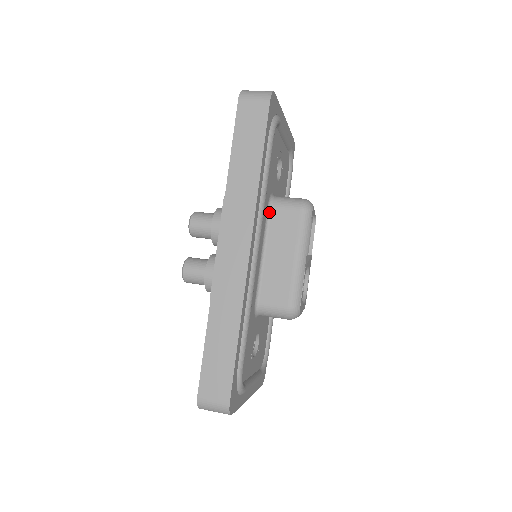
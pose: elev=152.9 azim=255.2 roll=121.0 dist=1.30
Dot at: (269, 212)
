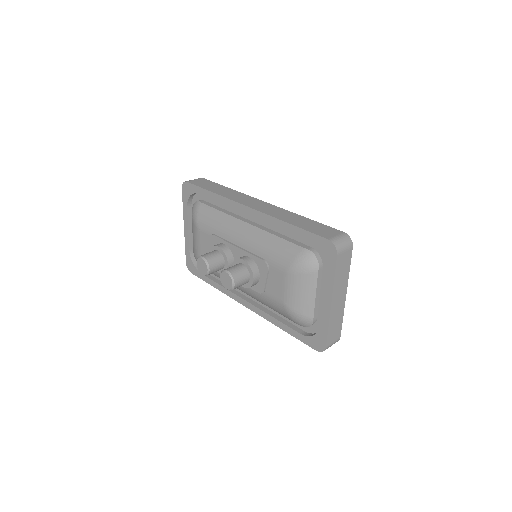
Dot at: occluded
